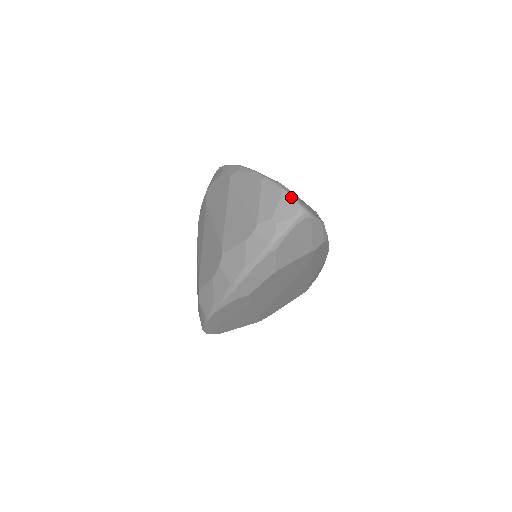
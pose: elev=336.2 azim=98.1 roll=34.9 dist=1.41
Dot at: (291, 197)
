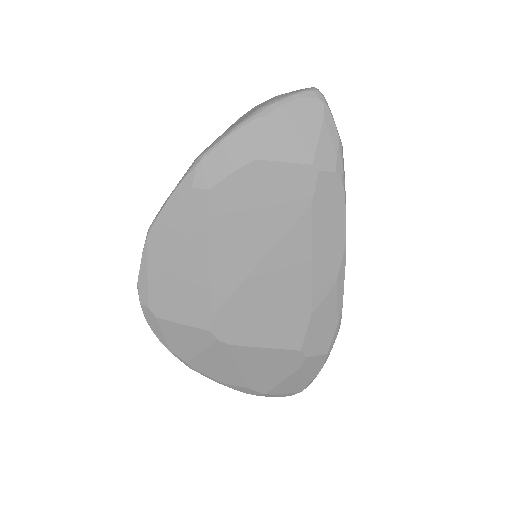
Dot at: occluded
